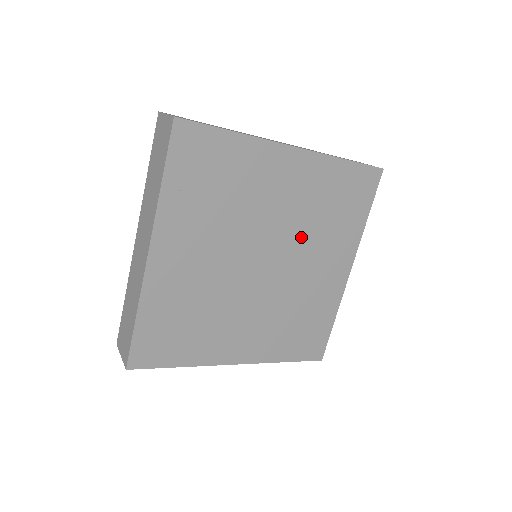
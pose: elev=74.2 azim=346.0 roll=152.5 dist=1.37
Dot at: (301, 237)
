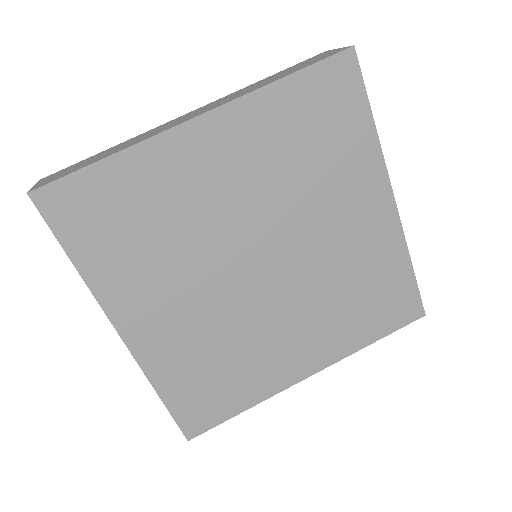
Dot at: (291, 208)
